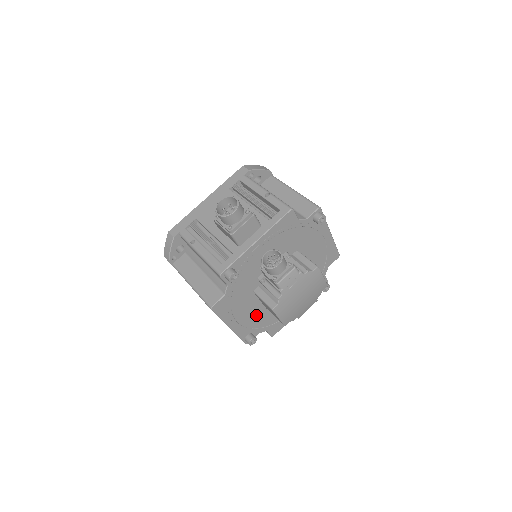
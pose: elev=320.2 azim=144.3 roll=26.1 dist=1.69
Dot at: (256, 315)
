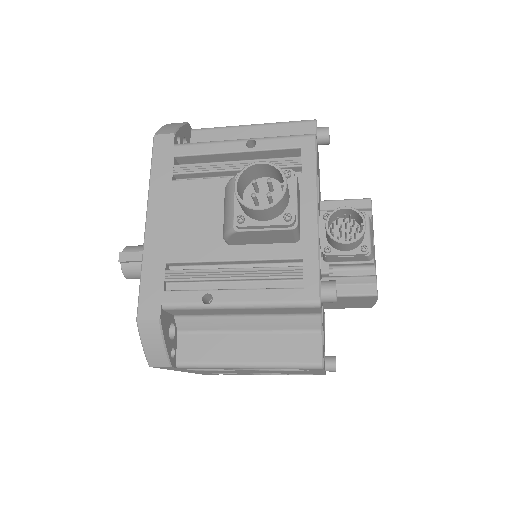
Dot at: occluded
